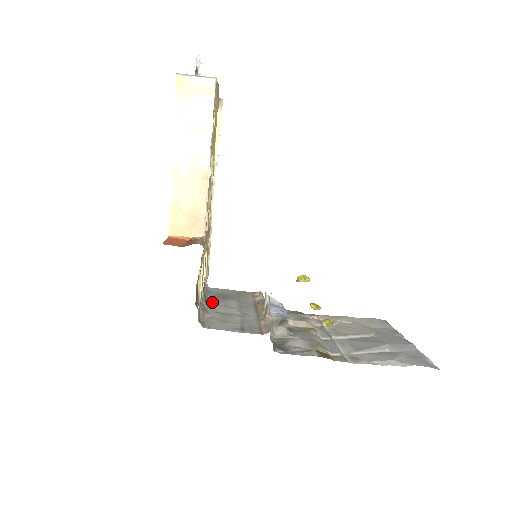
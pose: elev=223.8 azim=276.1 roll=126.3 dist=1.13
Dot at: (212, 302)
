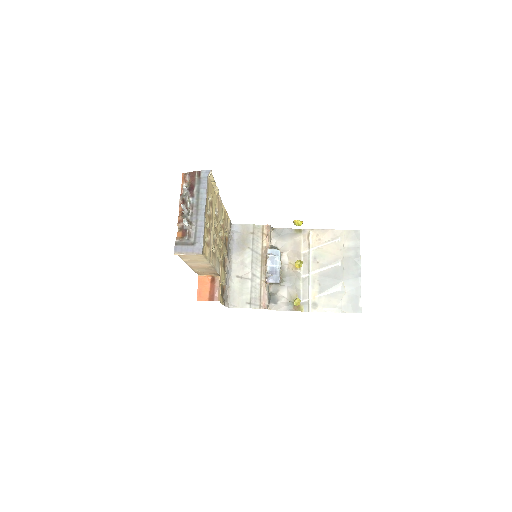
Dot at: (235, 258)
